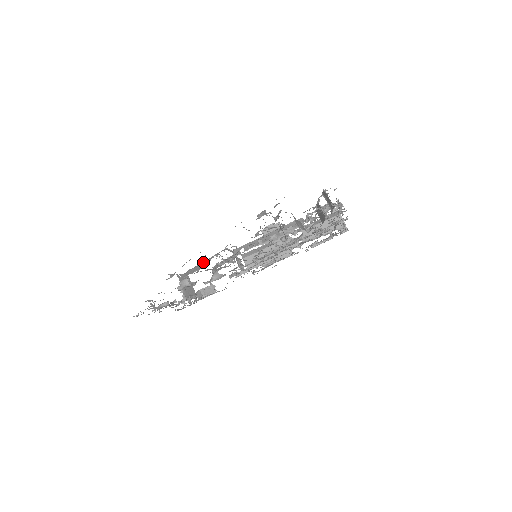
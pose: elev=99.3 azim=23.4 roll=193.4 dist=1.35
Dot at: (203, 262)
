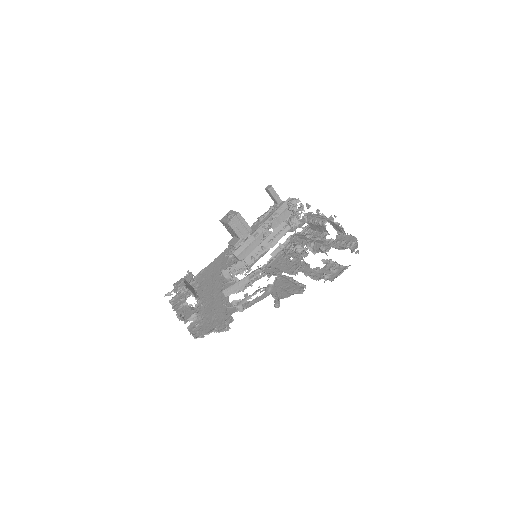
Dot at: (246, 285)
